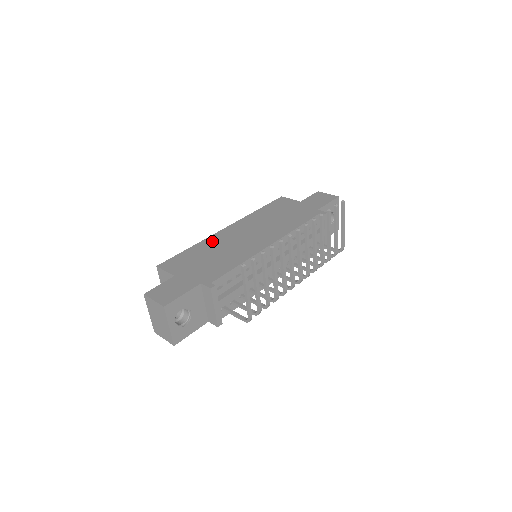
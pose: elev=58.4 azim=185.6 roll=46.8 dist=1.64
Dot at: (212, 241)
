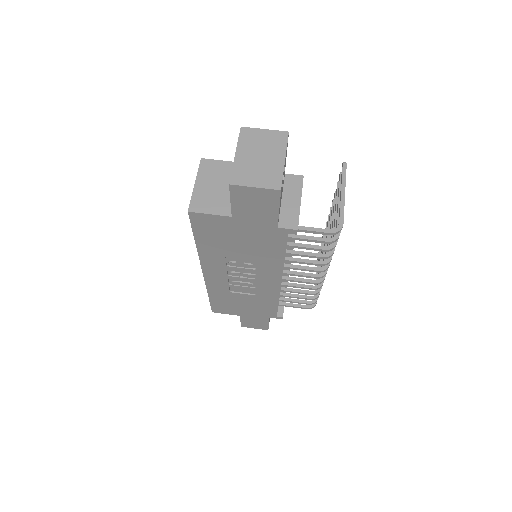
Dot at: occluded
